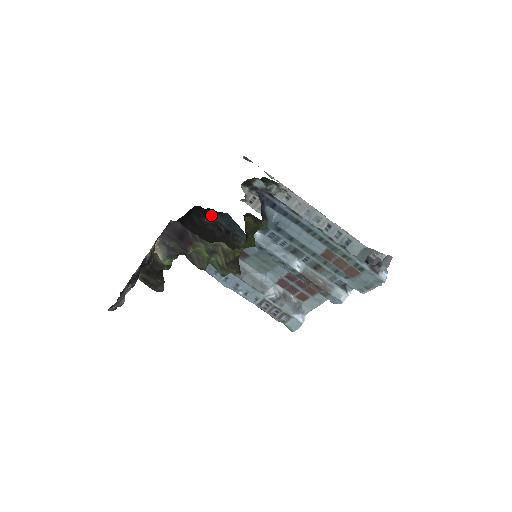
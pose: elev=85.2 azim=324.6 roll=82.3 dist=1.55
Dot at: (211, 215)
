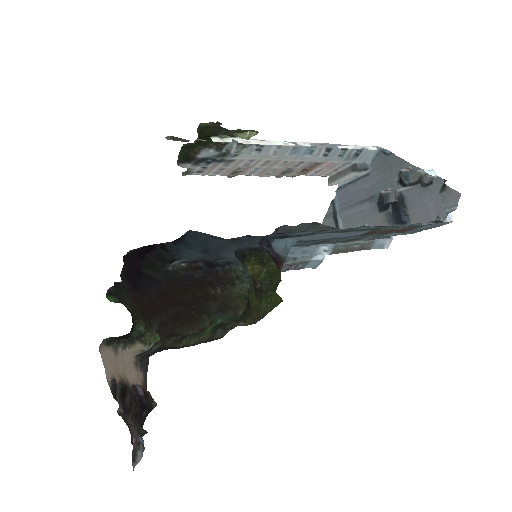
Dot at: (172, 255)
